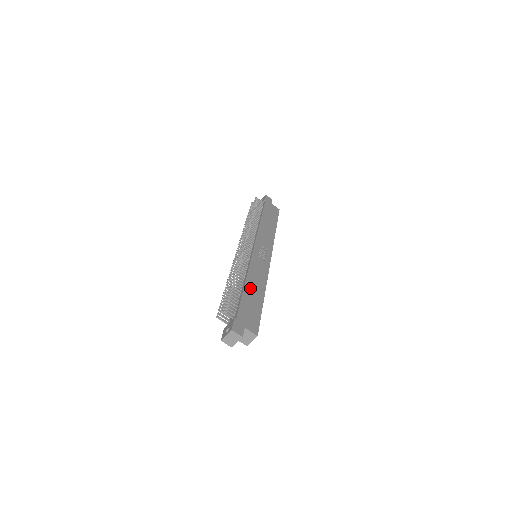
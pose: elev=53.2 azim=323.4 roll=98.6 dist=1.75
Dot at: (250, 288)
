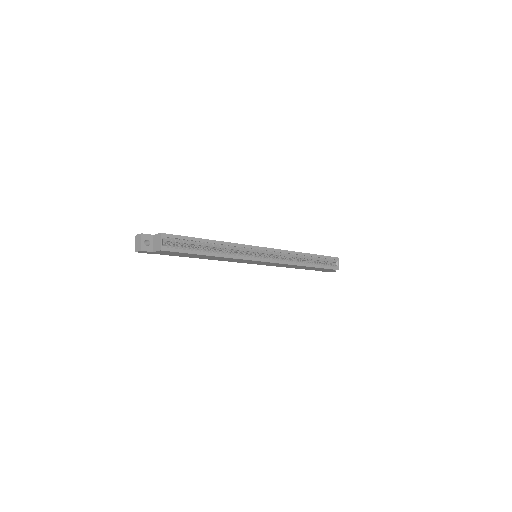
Dot at: occluded
